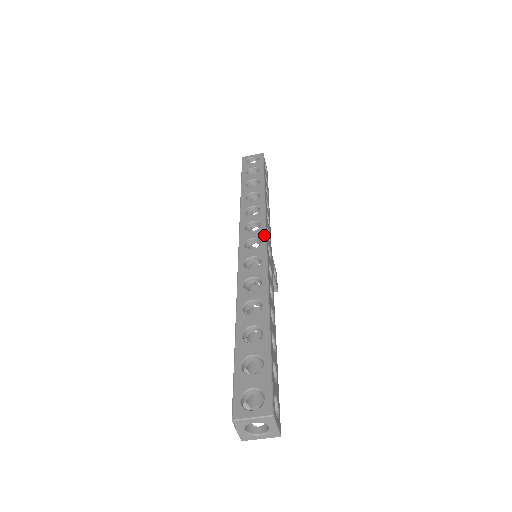
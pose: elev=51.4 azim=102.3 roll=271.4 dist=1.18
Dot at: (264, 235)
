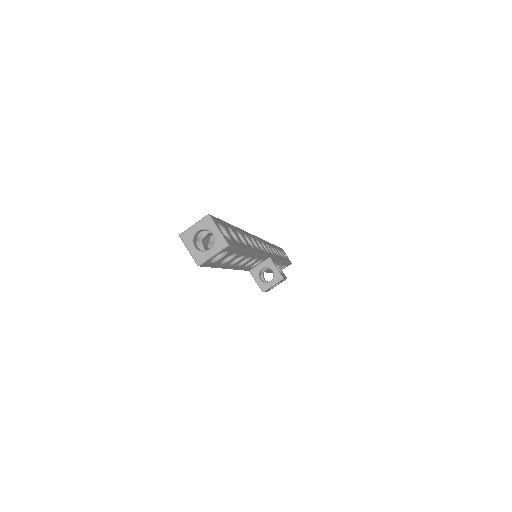
Dot at: occluded
